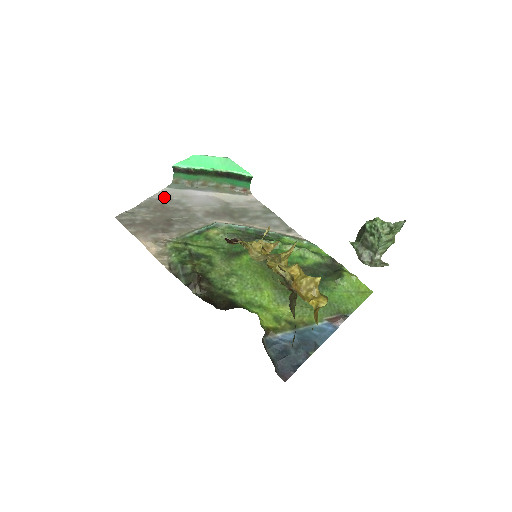
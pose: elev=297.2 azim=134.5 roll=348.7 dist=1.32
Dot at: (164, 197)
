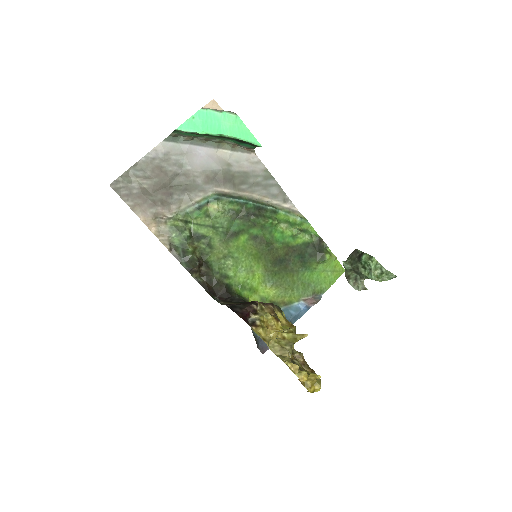
Dot at: (161, 155)
